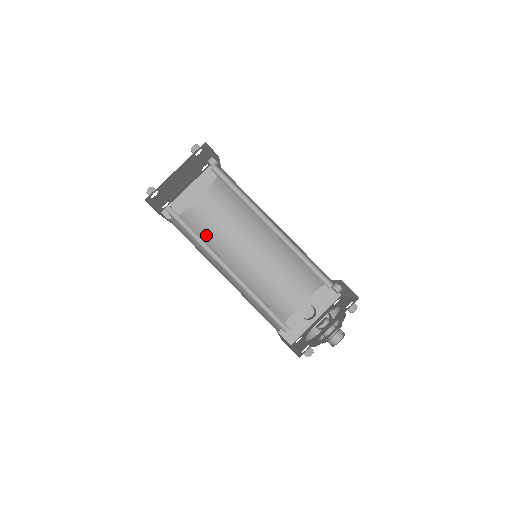
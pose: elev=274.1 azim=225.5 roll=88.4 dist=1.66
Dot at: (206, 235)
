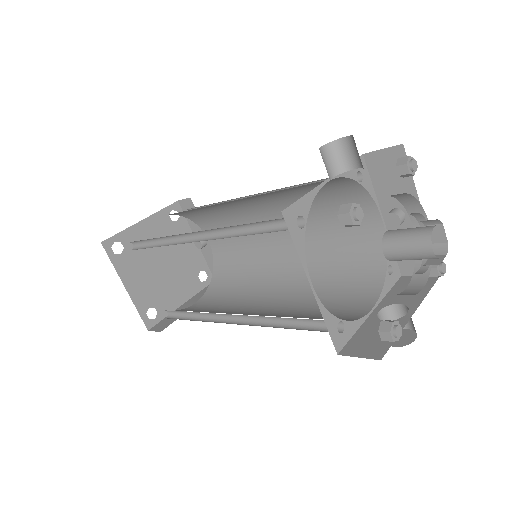
Dot at: occluded
